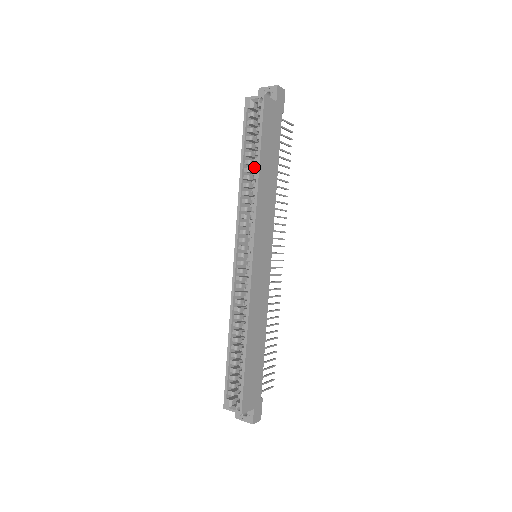
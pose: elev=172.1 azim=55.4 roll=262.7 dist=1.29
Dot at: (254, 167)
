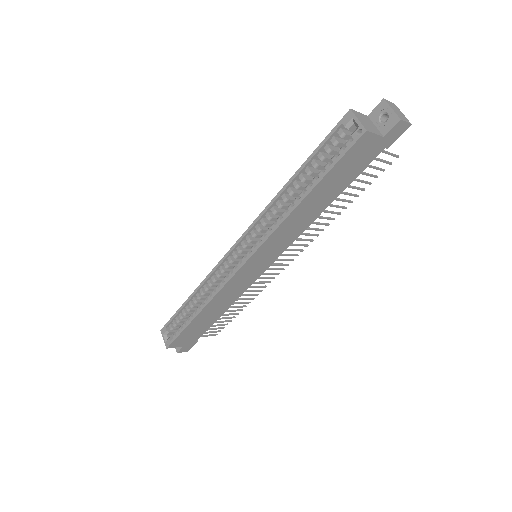
Dot at: (302, 191)
